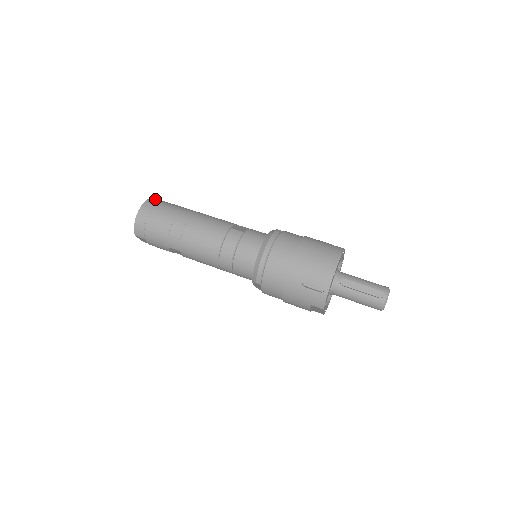
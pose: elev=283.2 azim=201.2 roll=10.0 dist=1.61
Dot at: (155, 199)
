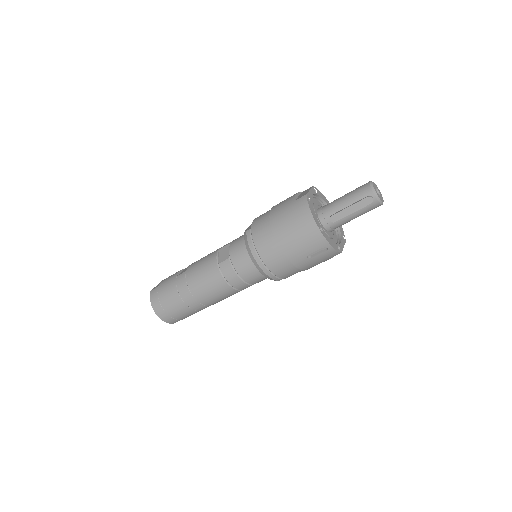
Dot at: (153, 292)
